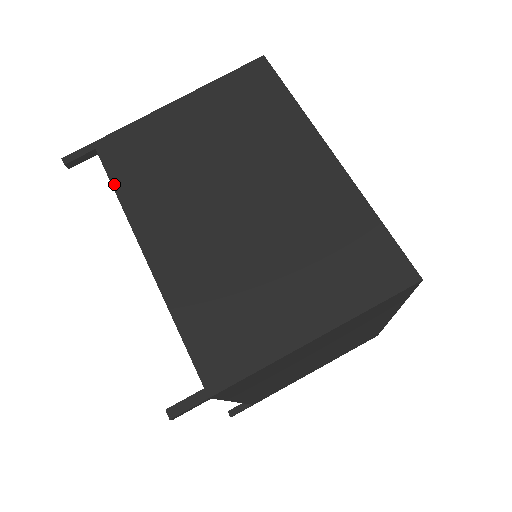
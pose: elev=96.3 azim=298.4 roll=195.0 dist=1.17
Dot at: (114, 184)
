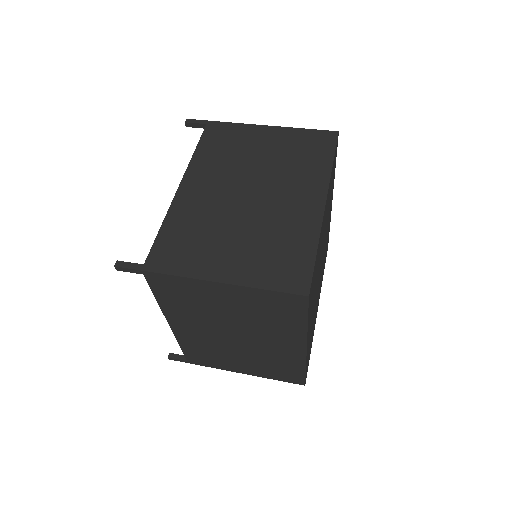
Dot at: occluded
